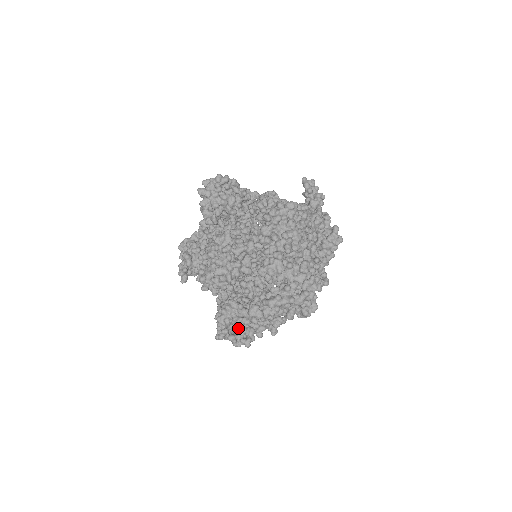
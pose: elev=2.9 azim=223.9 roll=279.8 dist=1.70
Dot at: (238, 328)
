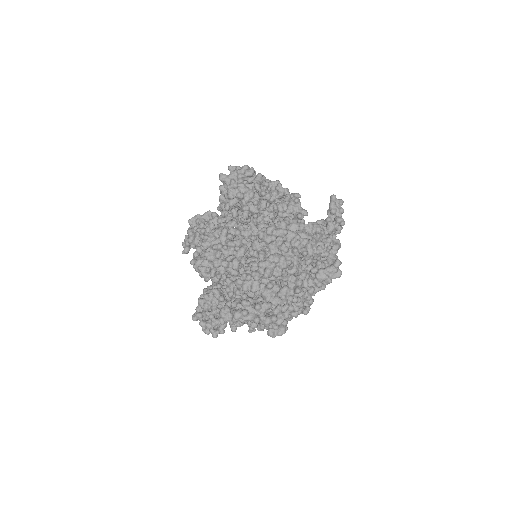
Dot at: (212, 318)
